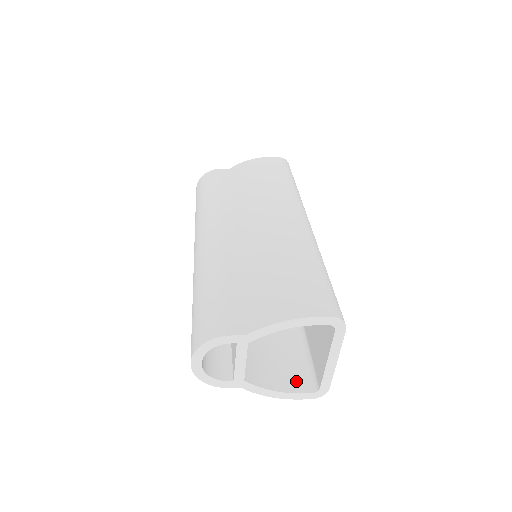
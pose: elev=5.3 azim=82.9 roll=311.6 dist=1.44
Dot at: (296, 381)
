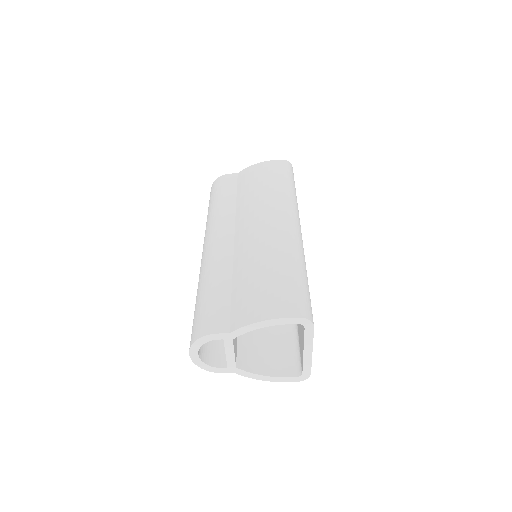
Dot at: (284, 367)
